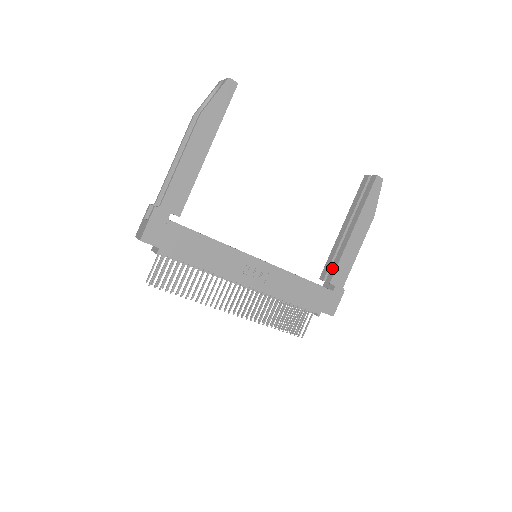
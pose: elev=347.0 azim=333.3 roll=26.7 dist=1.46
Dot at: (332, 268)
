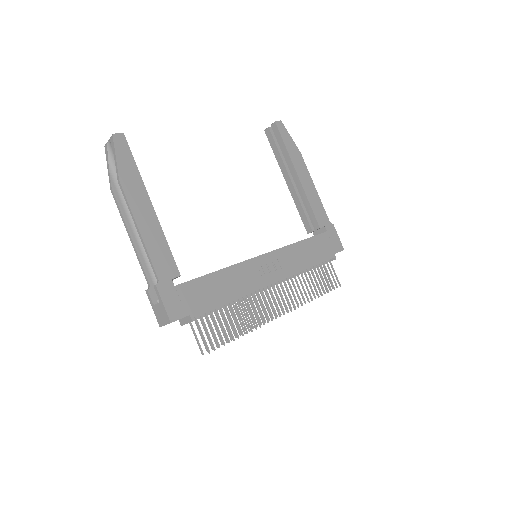
Dot at: (310, 216)
